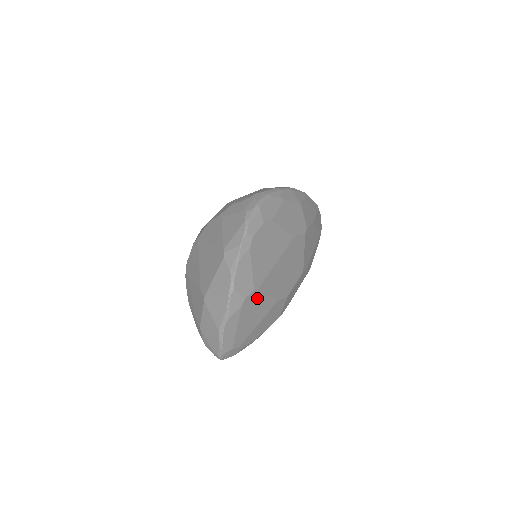
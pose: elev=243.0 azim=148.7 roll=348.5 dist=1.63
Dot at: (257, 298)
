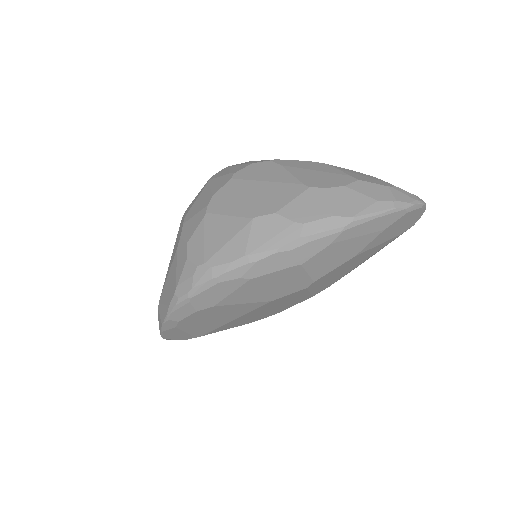
Dot at: occluded
